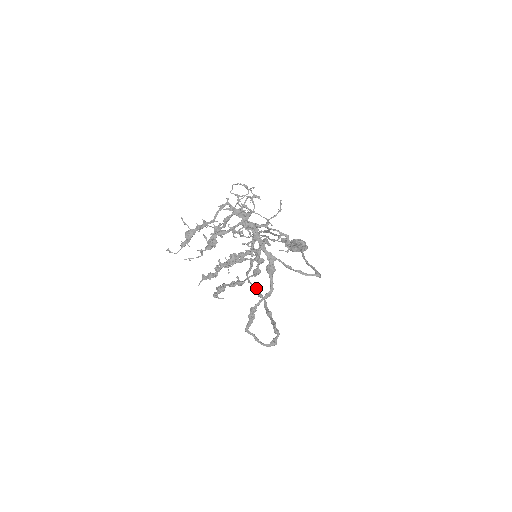
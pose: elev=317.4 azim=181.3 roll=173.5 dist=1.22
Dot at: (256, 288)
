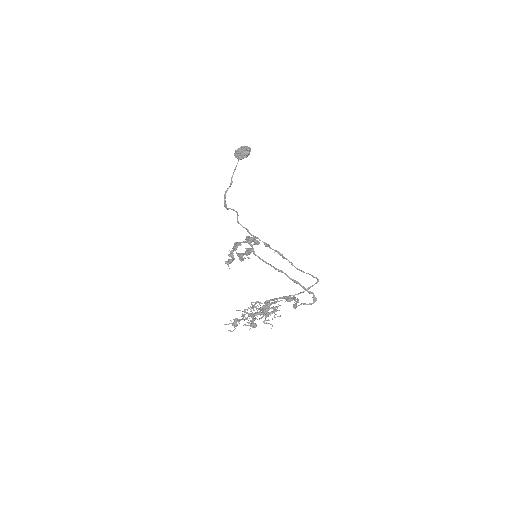
Dot at: occluded
